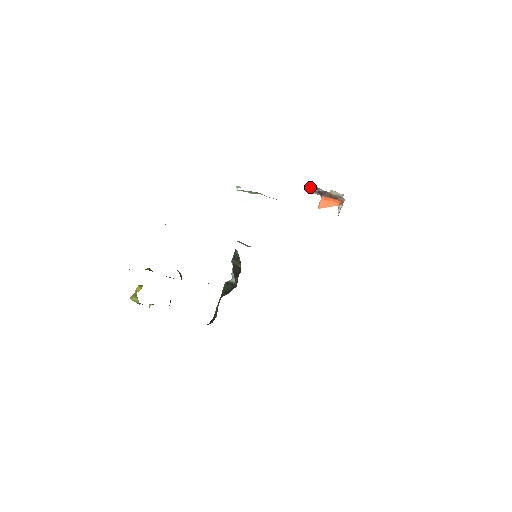
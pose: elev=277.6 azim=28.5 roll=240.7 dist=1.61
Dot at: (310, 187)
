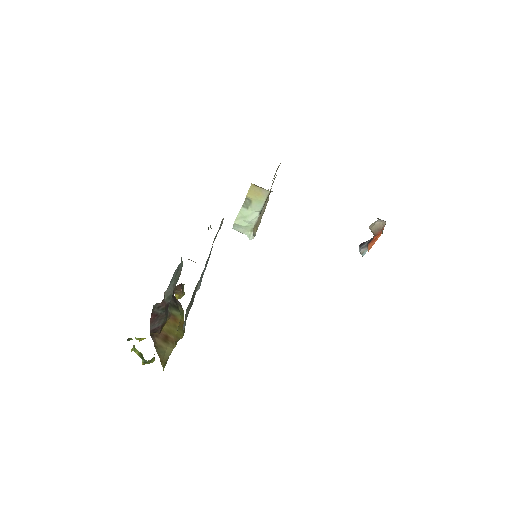
Dot at: occluded
